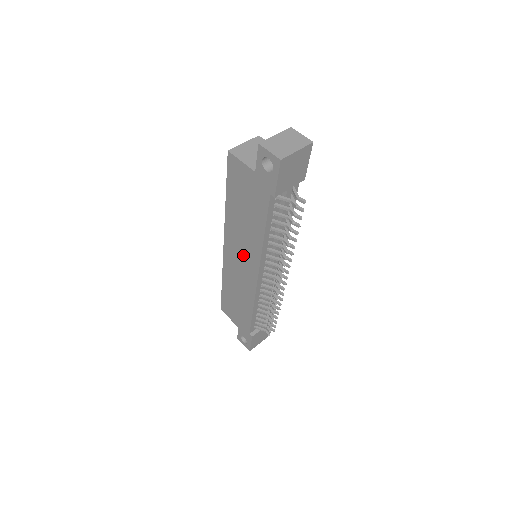
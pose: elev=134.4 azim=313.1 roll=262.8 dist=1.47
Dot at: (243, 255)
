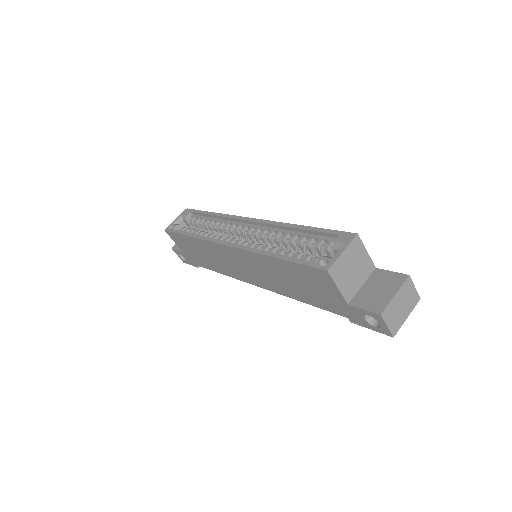
Dot at: (252, 272)
